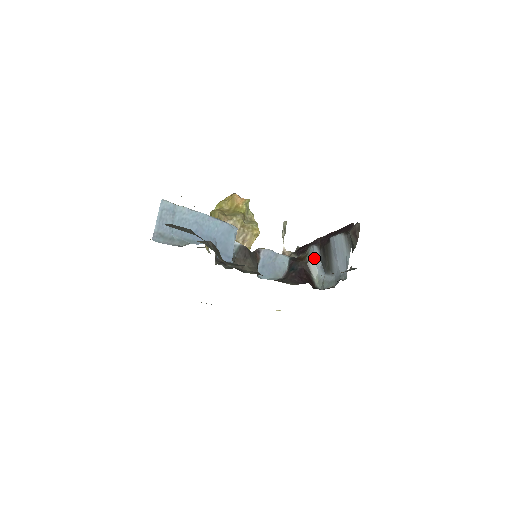
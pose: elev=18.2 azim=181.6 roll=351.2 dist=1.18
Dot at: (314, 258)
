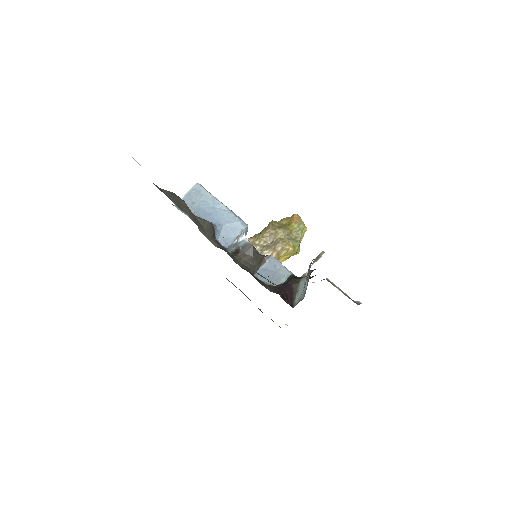
Dot at: (305, 281)
